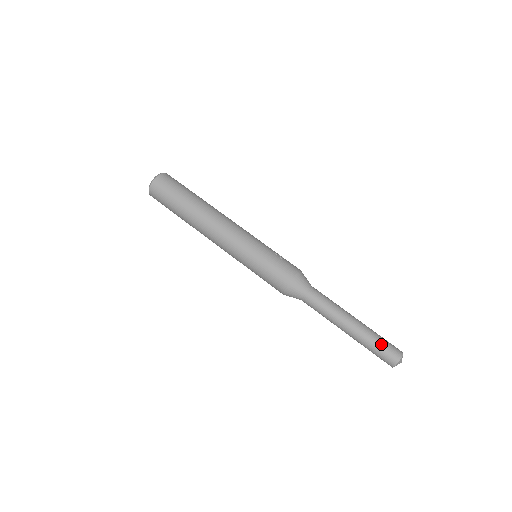
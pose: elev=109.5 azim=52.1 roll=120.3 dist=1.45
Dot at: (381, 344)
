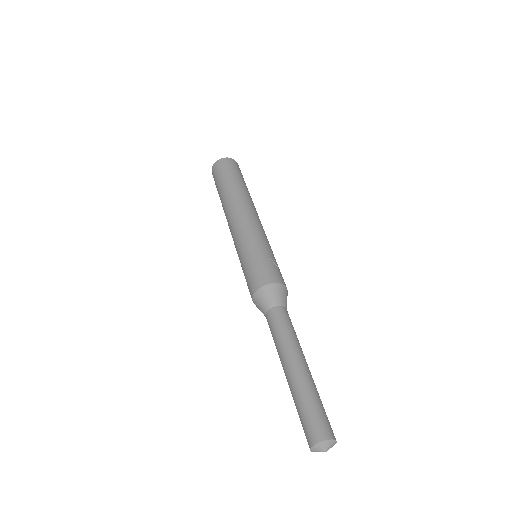
Dot at: (310, 408)
